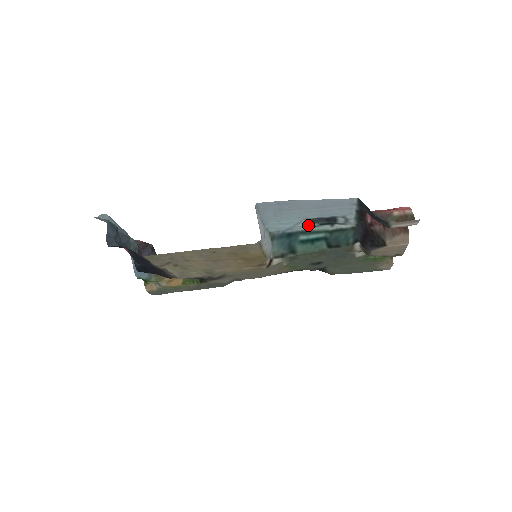
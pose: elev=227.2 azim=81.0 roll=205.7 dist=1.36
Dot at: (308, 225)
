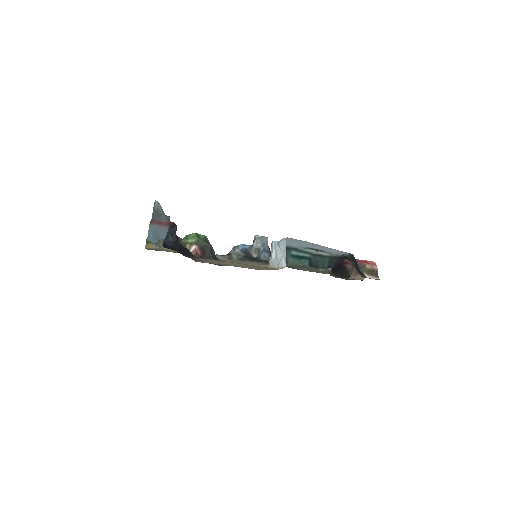
Dot at: occluded
